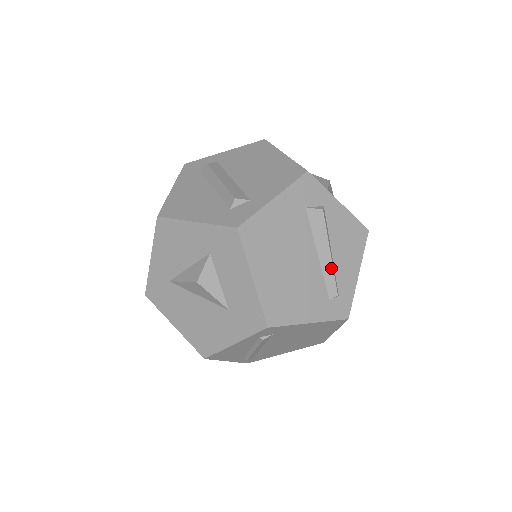
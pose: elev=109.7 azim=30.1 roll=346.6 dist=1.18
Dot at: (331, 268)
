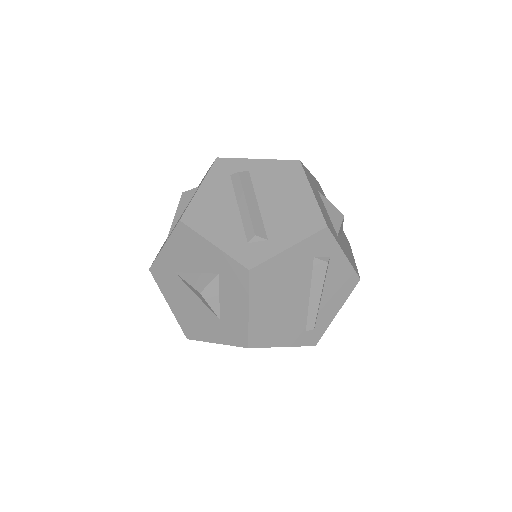
Dot at: (317, 308)
